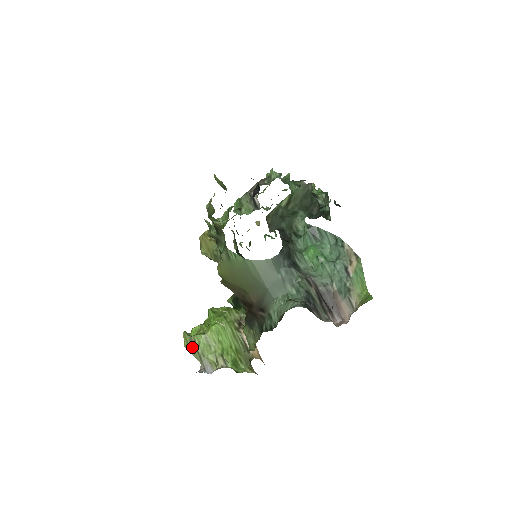
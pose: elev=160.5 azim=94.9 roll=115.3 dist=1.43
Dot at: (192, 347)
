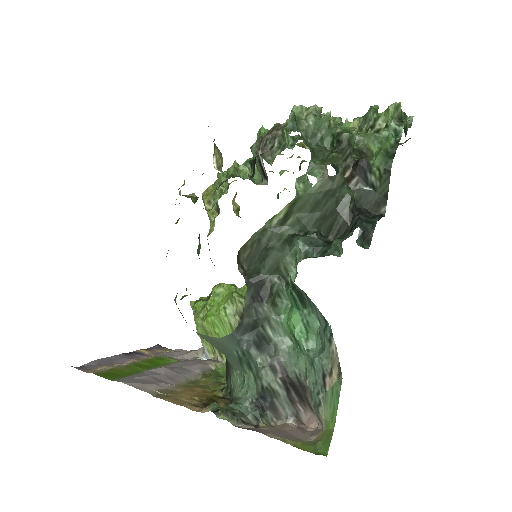
Dot at: occluded
